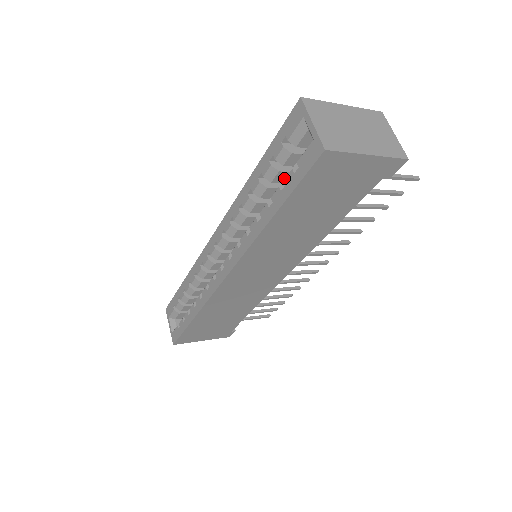
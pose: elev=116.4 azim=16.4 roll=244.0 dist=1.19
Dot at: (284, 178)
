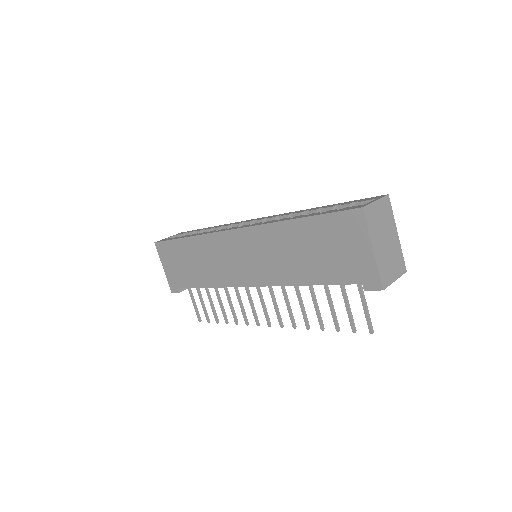
Dot at: occluded
